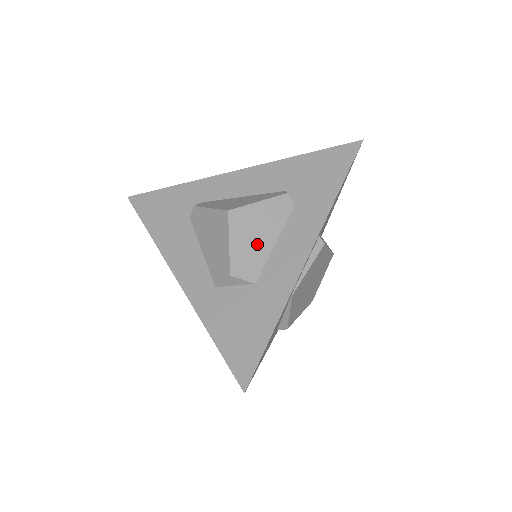
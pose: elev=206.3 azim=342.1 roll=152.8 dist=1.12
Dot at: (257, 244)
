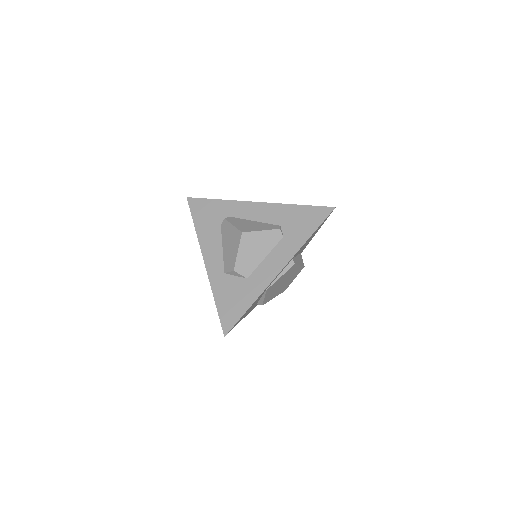
Dot at: (254, 256)
